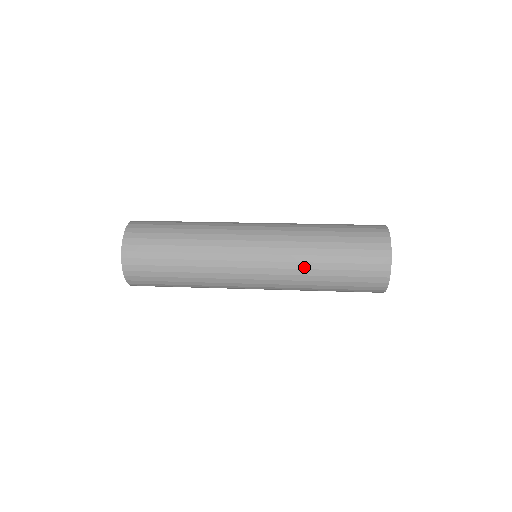
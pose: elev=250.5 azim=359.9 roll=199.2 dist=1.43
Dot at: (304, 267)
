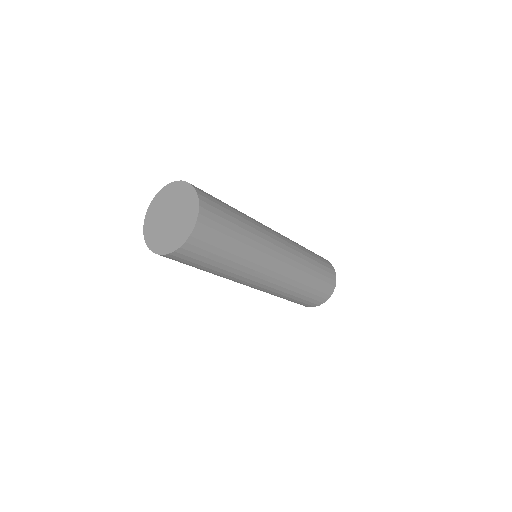
Dot at: (283, 294)
